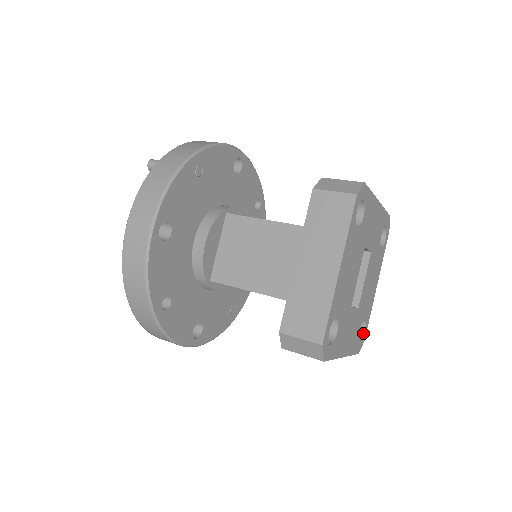
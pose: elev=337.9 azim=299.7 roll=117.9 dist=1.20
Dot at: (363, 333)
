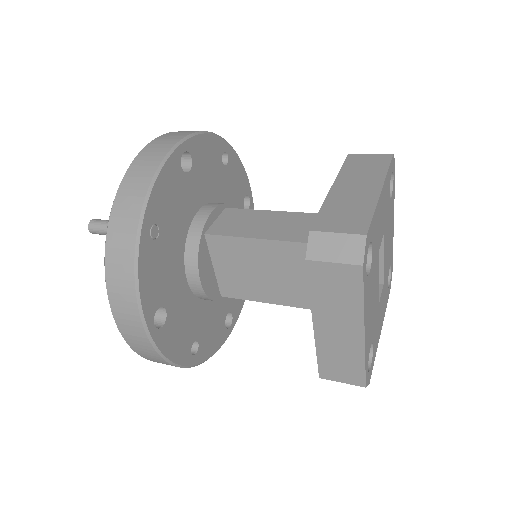
Dot at: (390, 272)
